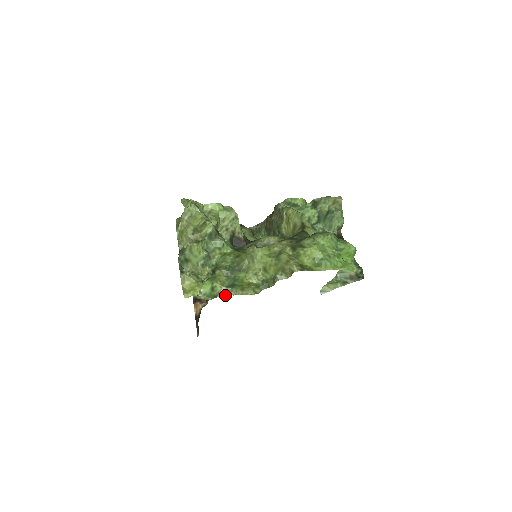
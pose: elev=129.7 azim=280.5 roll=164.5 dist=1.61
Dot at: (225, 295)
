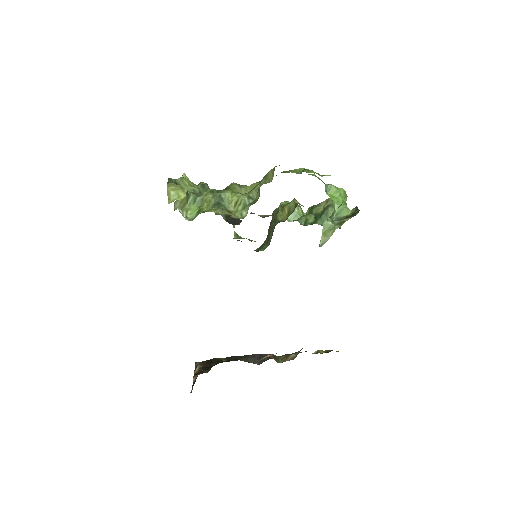
Dot at: (210, 211)
